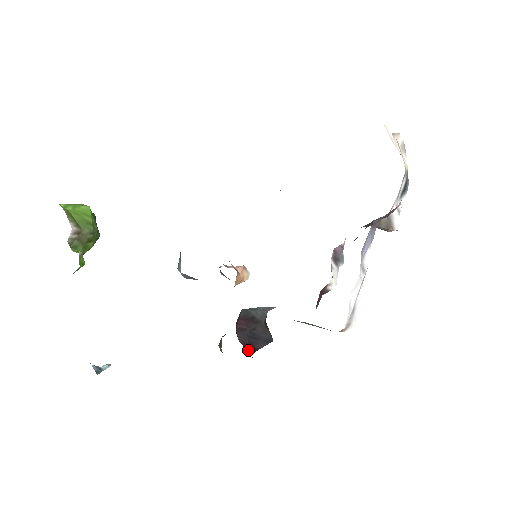
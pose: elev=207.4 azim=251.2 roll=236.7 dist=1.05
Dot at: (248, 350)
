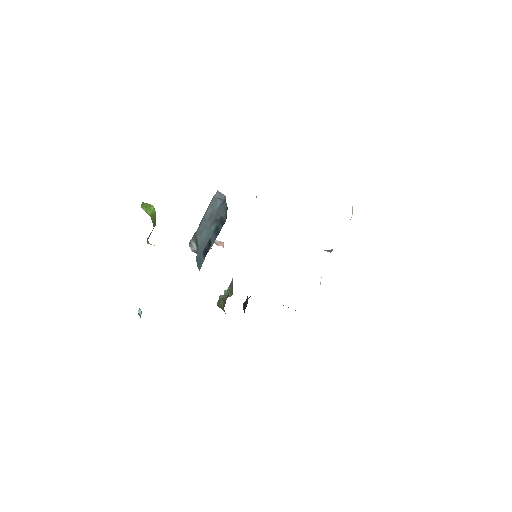
Dot at: occluded
